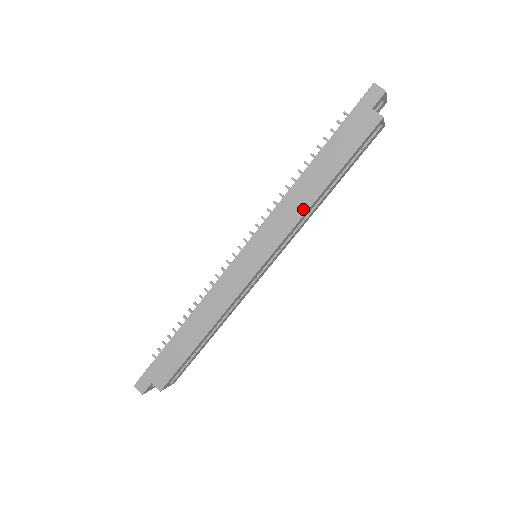
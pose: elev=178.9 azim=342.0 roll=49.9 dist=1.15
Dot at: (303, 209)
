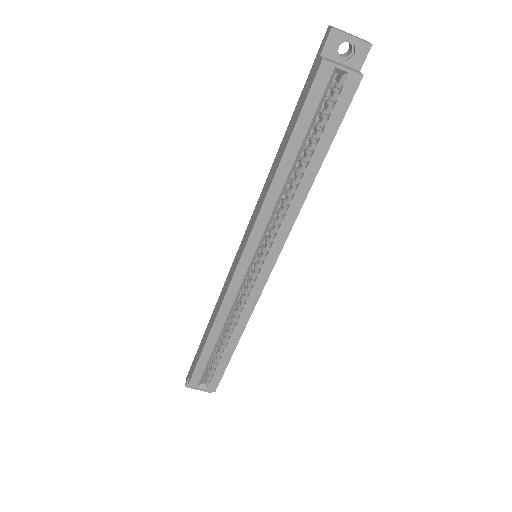
Dot at: (266, 192)
